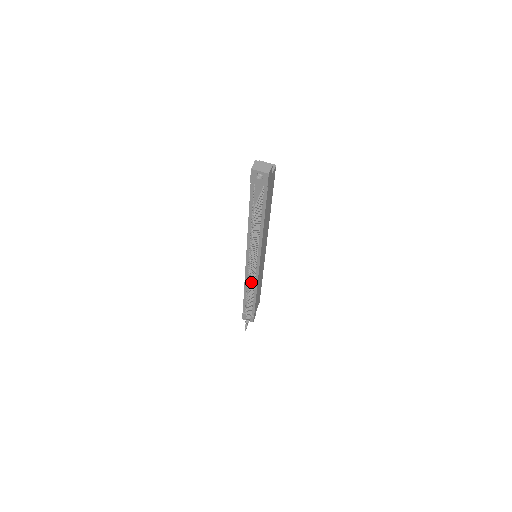
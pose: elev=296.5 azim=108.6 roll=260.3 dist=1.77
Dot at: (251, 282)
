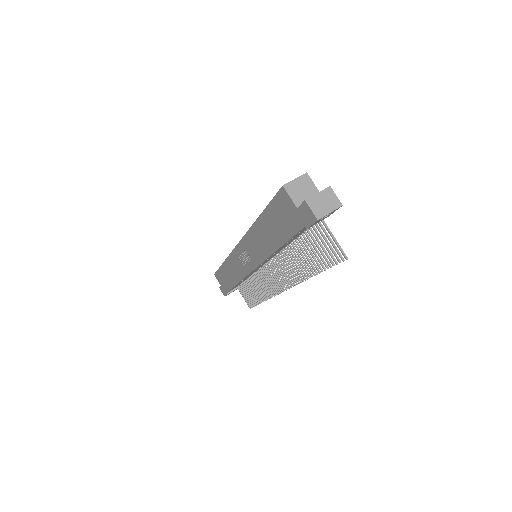
Dot at: (270, 284)
